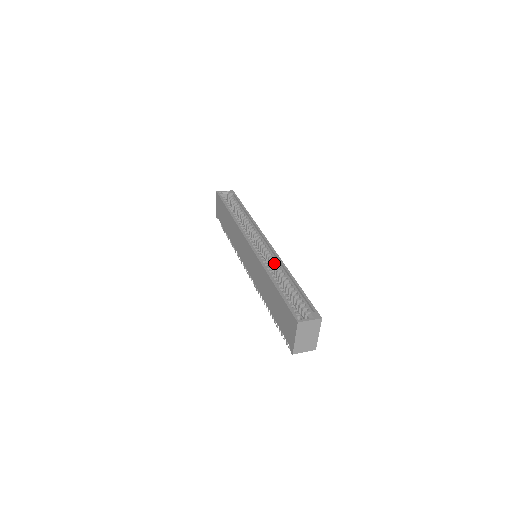
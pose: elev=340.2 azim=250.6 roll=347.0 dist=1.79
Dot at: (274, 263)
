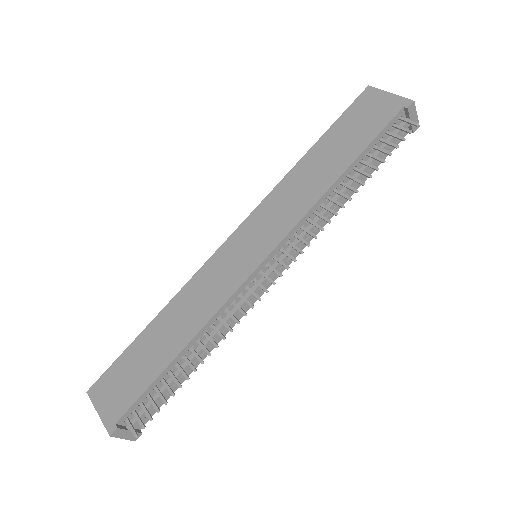
Dot at: occluded
